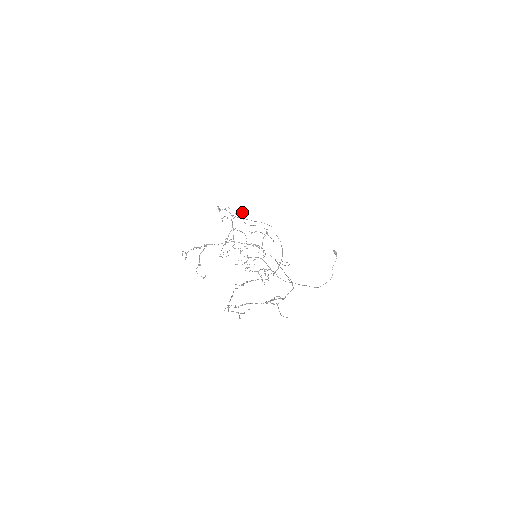
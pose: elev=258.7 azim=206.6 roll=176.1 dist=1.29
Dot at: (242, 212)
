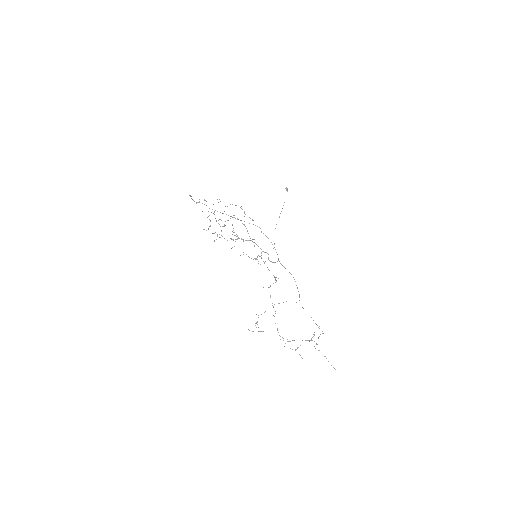
Dot at: occluded
